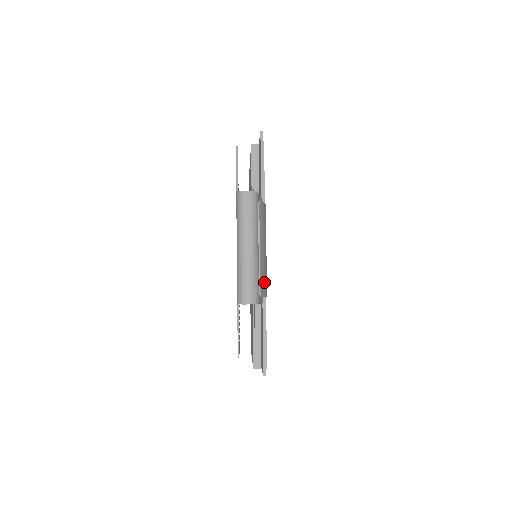
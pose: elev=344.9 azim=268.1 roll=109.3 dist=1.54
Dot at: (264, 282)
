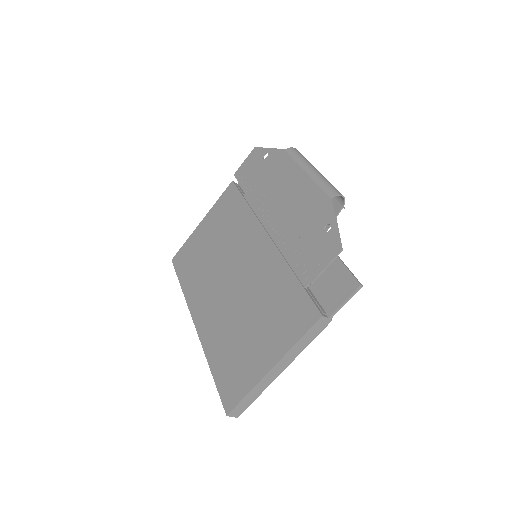
Dot at: occluded
